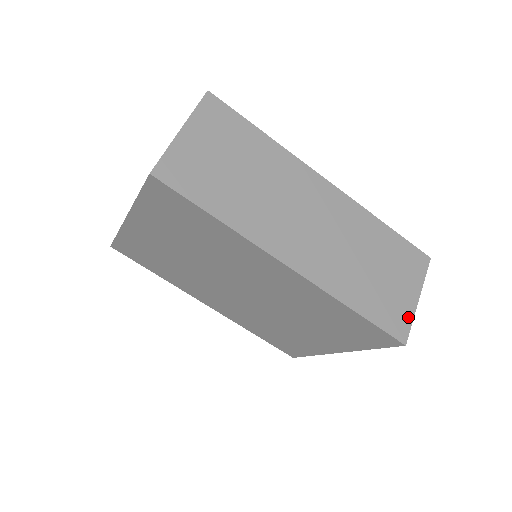
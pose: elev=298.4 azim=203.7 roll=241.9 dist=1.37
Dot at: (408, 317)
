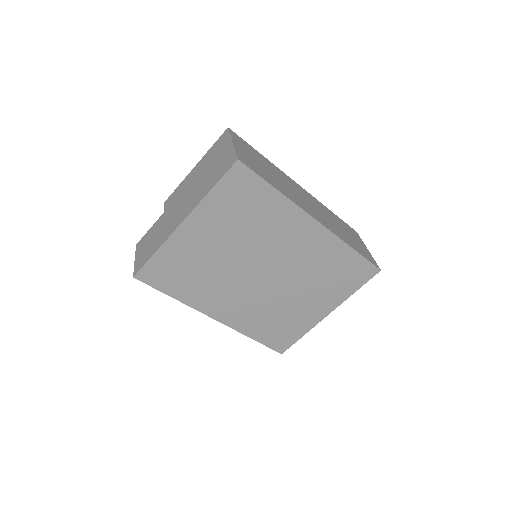
Dot at: (371, 257)
